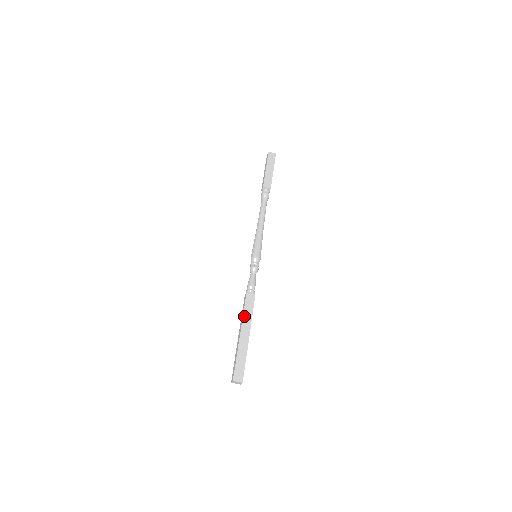
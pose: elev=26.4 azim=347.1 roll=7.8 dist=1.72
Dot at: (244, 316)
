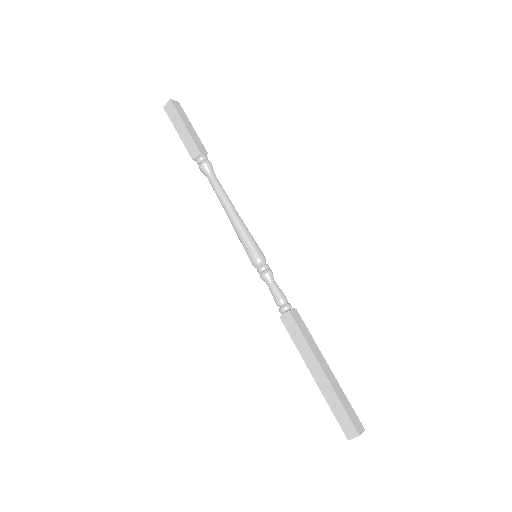
Dot at: (309, 344)
